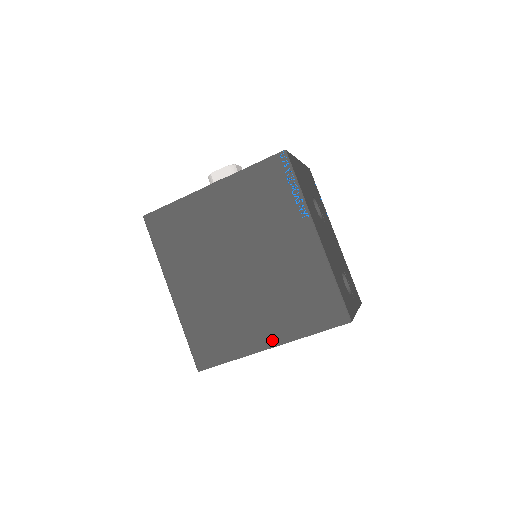
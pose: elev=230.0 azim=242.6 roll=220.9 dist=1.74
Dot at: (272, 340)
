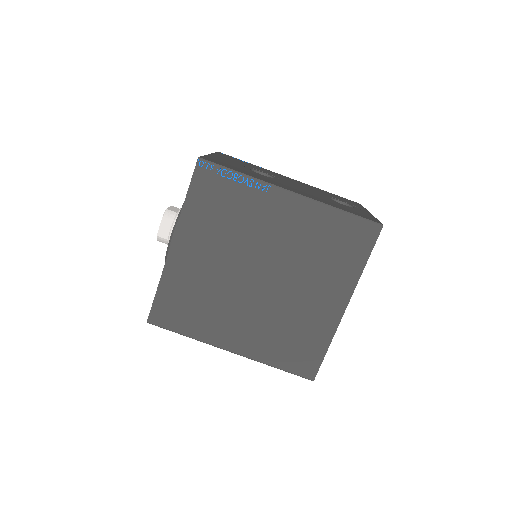
Dot at: (341, 301)
